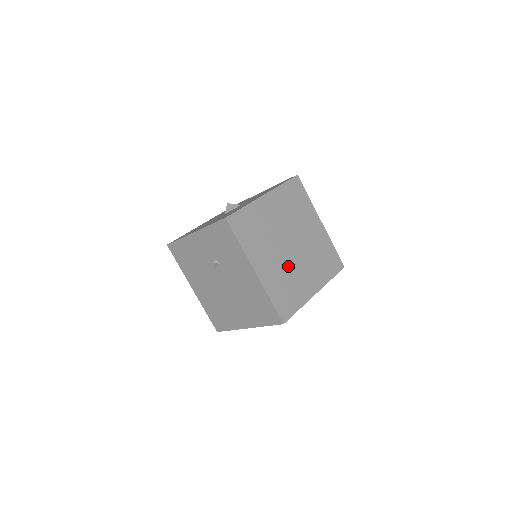
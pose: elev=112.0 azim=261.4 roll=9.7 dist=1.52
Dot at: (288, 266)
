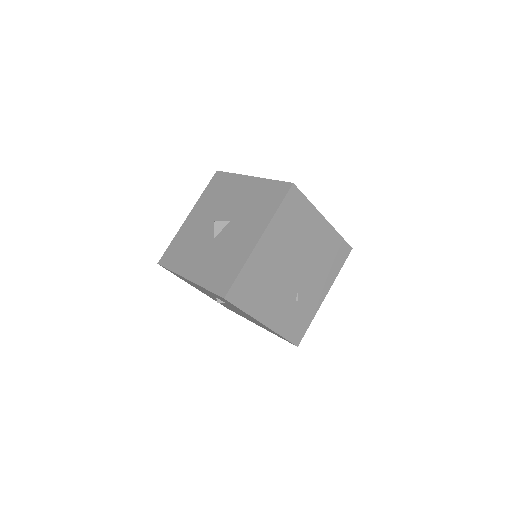
Dot at: (295, 294)
